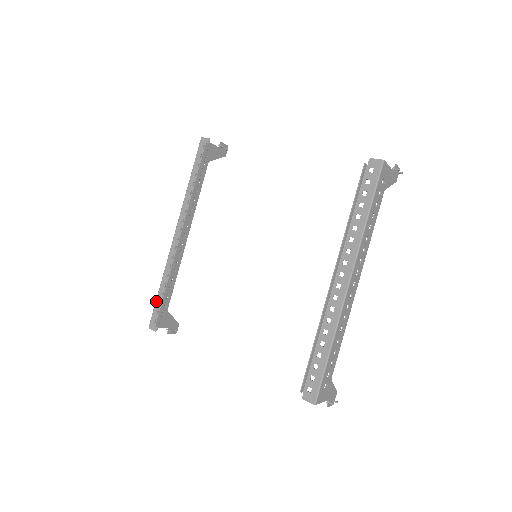
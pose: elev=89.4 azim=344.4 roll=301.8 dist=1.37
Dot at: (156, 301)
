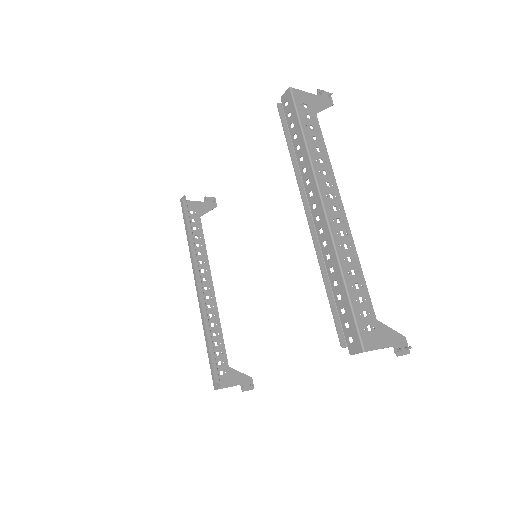
Dot at: (209, 360)
